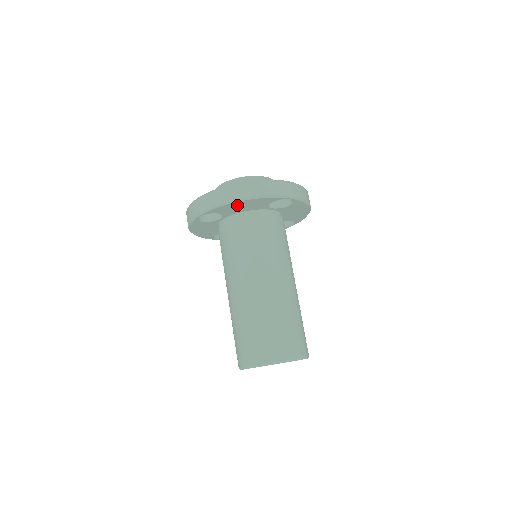
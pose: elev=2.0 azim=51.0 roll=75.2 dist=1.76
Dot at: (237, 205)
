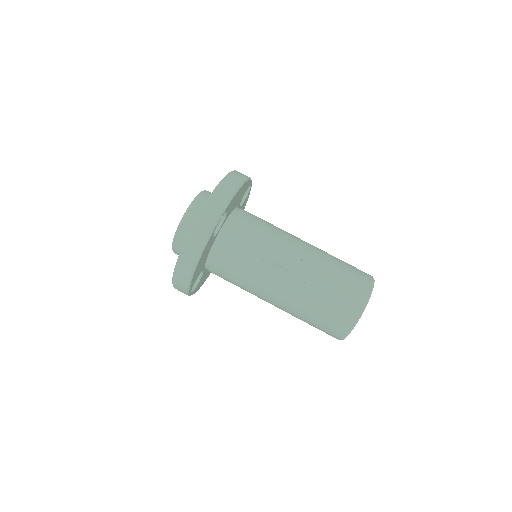
Dot at: (238, 194)
